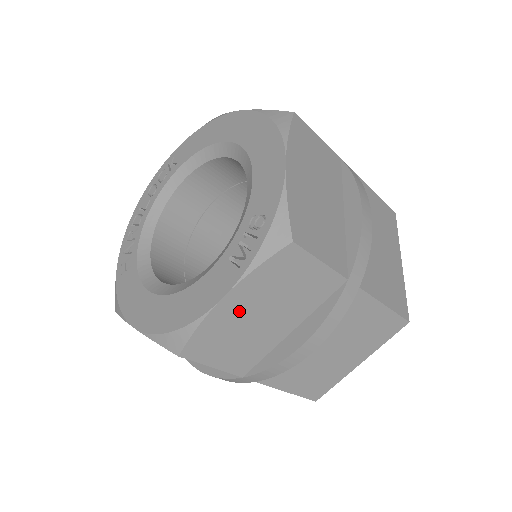
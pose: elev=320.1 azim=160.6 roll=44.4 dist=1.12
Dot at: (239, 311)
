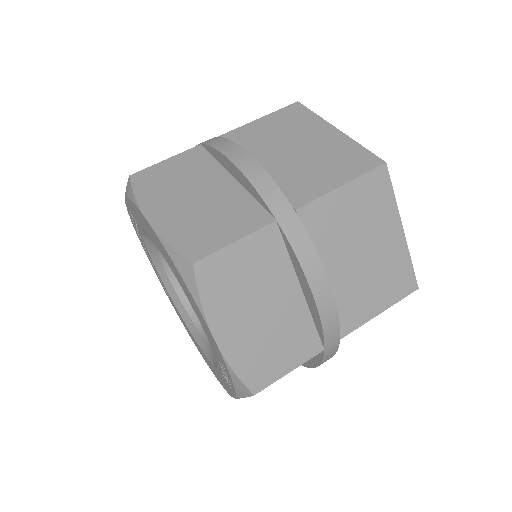
Dot at: occluded
